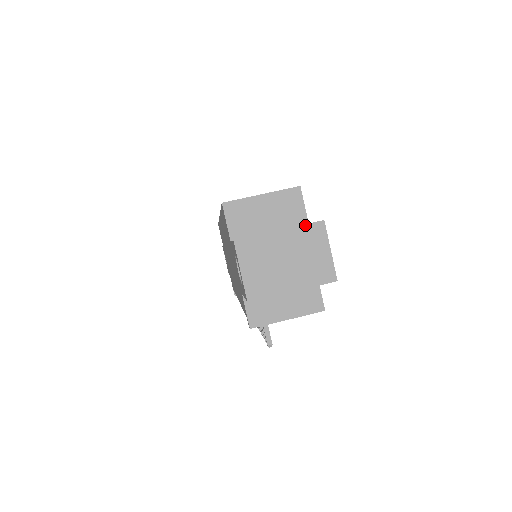
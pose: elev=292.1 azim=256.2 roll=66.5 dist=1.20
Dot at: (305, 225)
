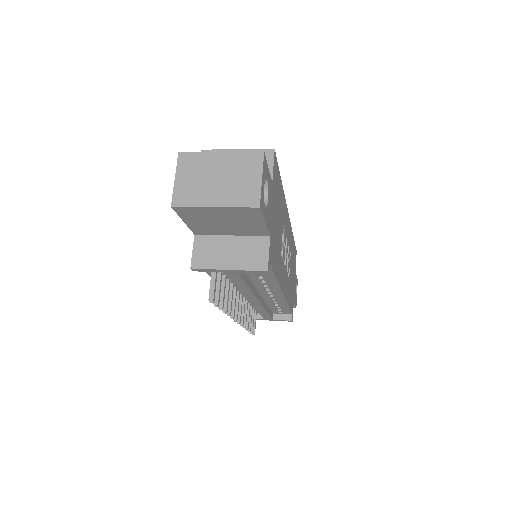
Dot at: (245, 152)
